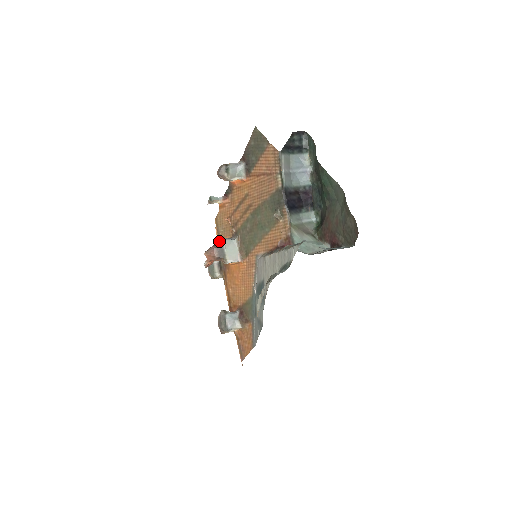
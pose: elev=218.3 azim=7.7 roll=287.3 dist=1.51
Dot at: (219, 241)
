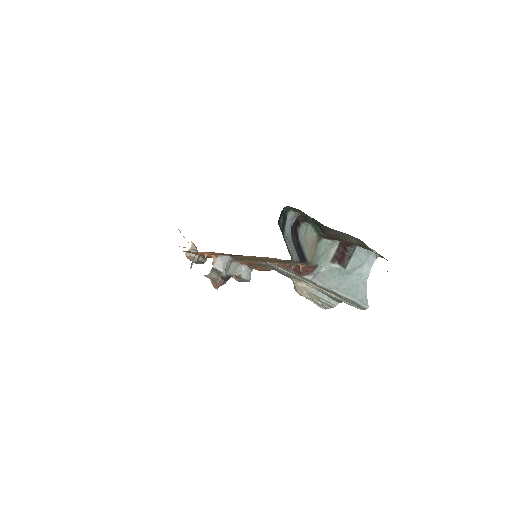
Dot at: occluded
